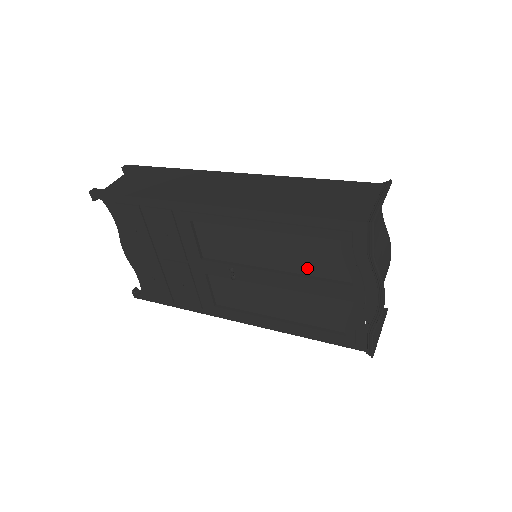
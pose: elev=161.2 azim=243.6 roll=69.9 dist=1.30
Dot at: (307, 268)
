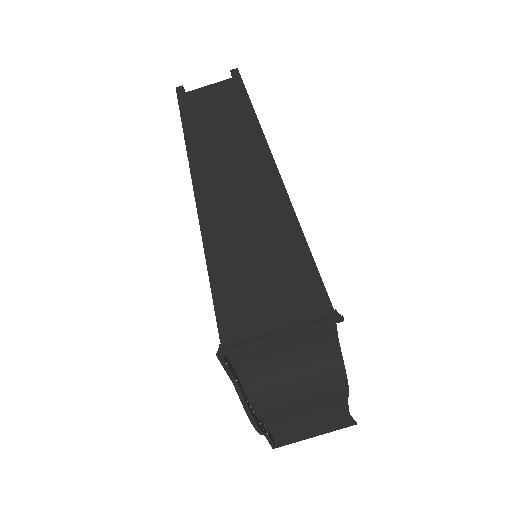
Dot at: occluded
